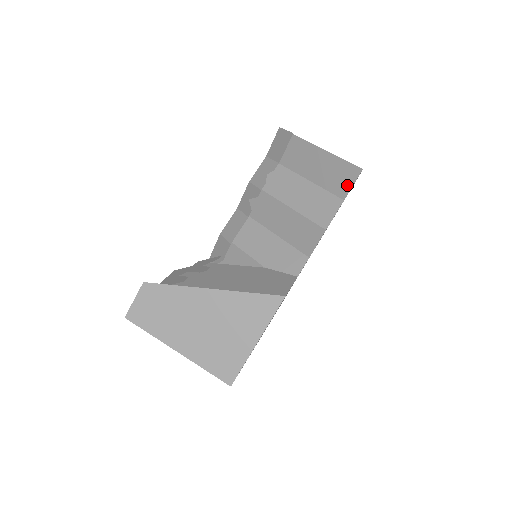
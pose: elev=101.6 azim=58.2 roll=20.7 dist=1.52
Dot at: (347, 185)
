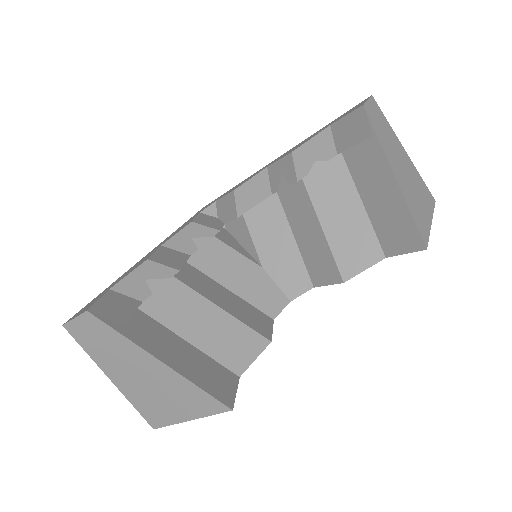
Dot at: (399, 247)
